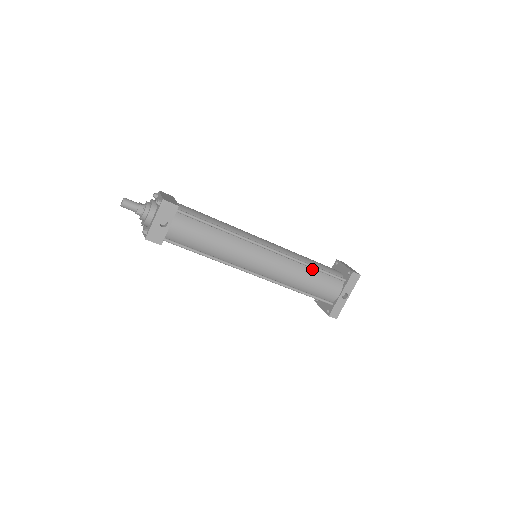
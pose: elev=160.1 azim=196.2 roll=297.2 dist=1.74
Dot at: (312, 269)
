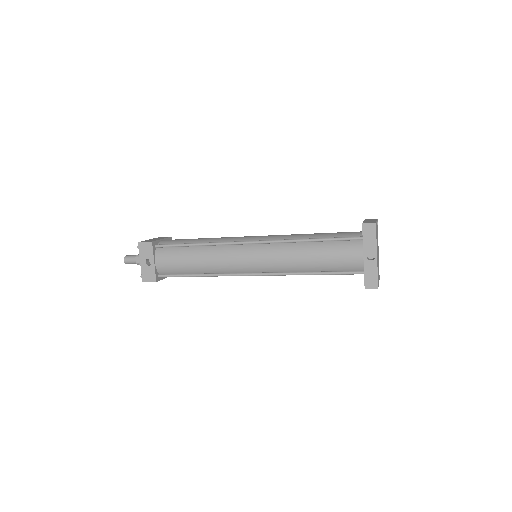
Dot at: (313, 243)
